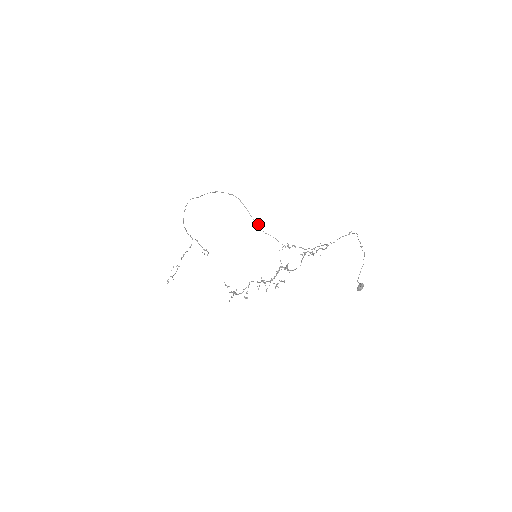
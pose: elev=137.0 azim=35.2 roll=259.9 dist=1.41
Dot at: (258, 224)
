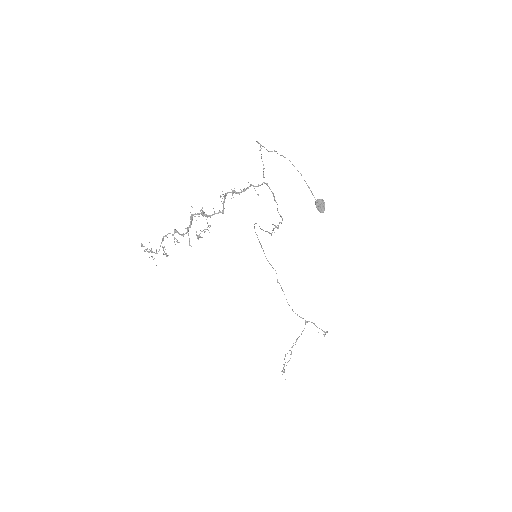
Dot at: (269, 233)
